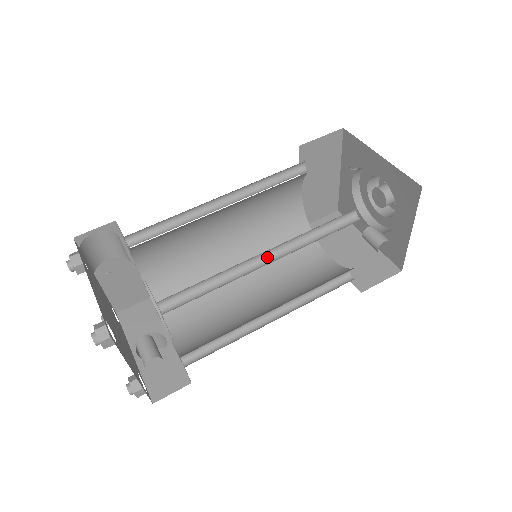
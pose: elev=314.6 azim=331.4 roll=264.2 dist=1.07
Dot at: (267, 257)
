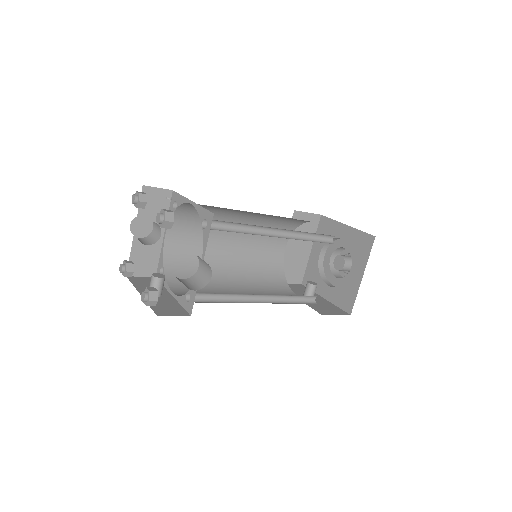
Dot at: (260, 295)
